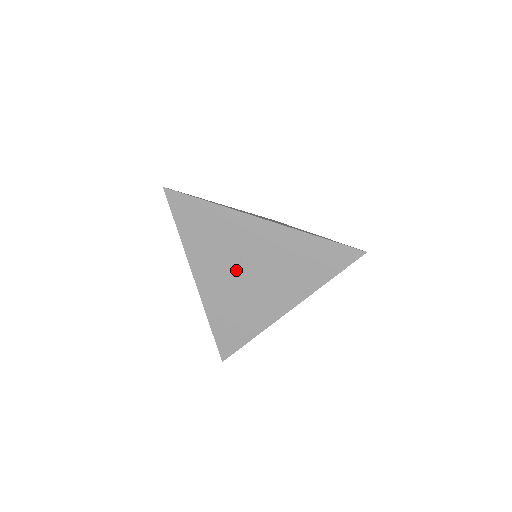
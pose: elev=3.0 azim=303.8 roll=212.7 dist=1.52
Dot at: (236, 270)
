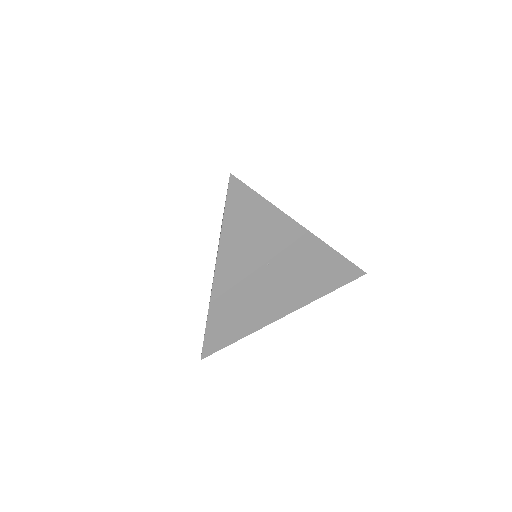
Dot at: (260, 272)
